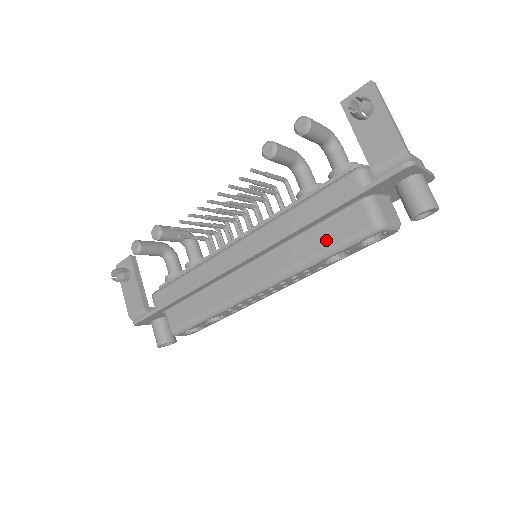
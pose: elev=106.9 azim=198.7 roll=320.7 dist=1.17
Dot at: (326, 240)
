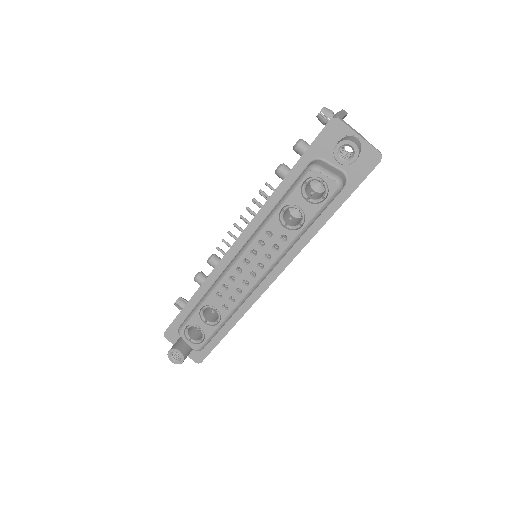
Dot at: occluded
